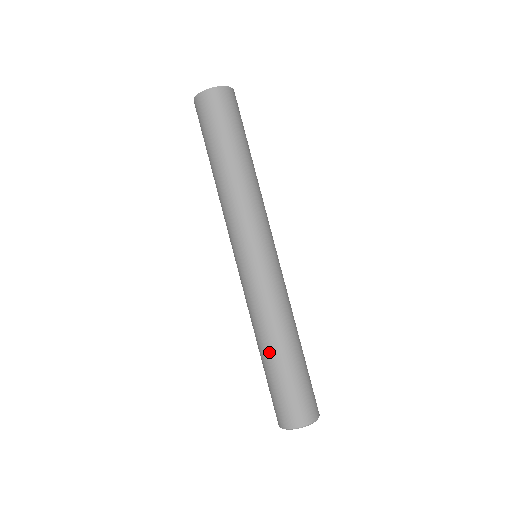
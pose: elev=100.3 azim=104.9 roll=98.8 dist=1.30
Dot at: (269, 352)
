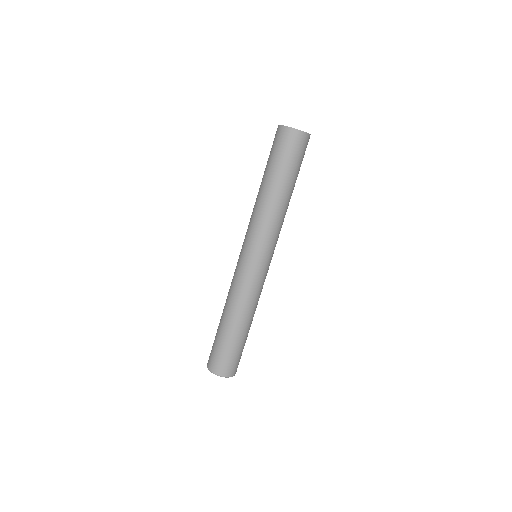
Dot at: (222, 318)
